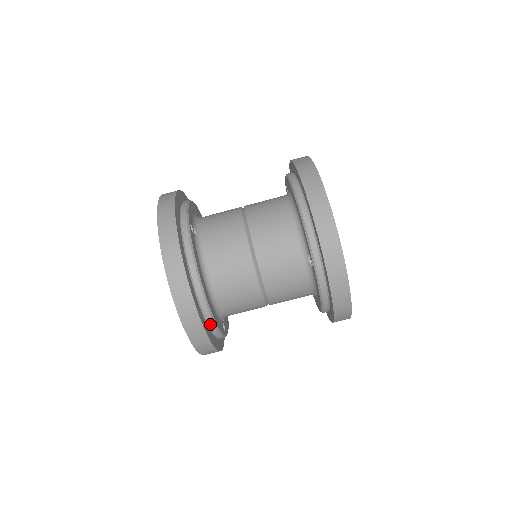
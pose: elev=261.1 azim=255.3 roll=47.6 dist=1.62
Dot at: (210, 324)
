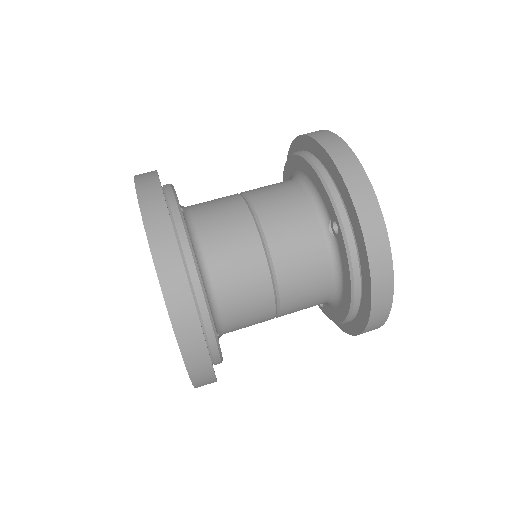
Dot at: (204, 318)
